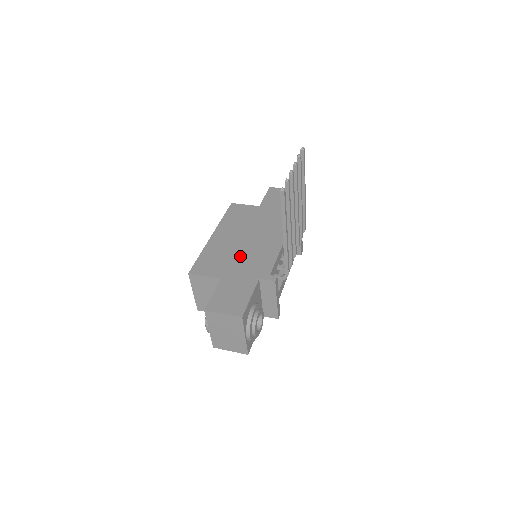
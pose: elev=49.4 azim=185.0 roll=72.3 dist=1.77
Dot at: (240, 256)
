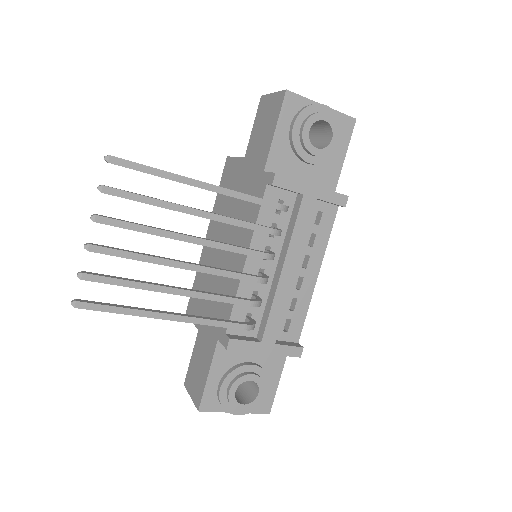
Dot at: (214, 286)
